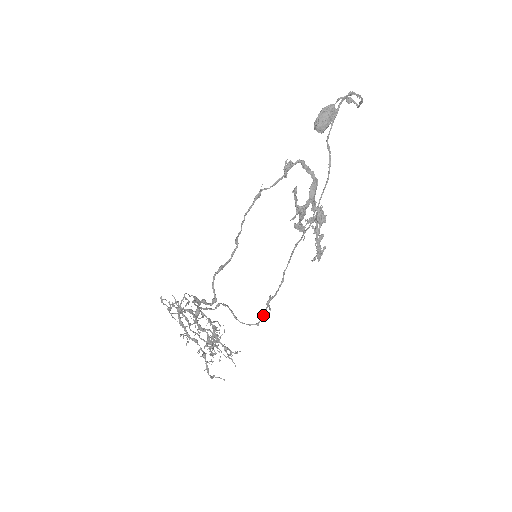
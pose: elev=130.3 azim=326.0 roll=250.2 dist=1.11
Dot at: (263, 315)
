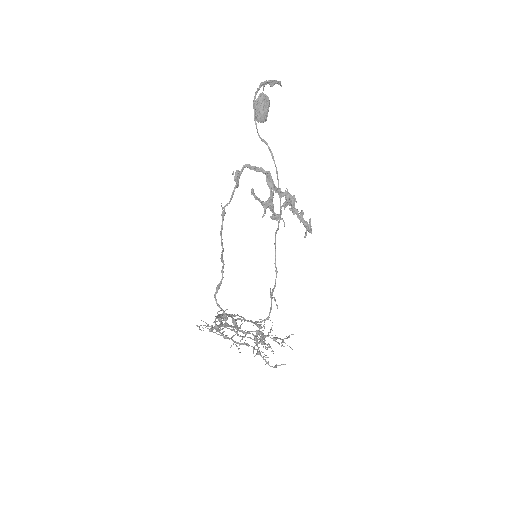
Dot at: (270, 308)
